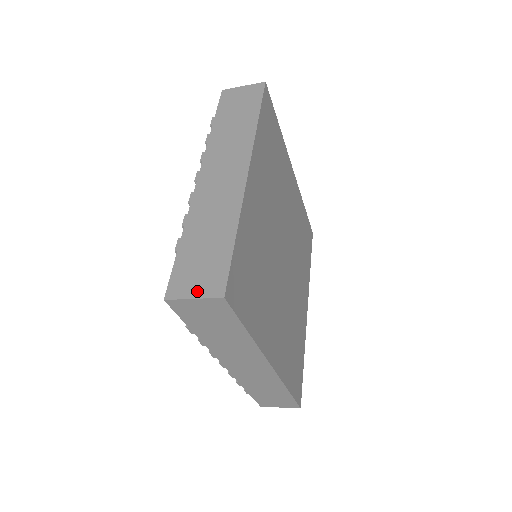
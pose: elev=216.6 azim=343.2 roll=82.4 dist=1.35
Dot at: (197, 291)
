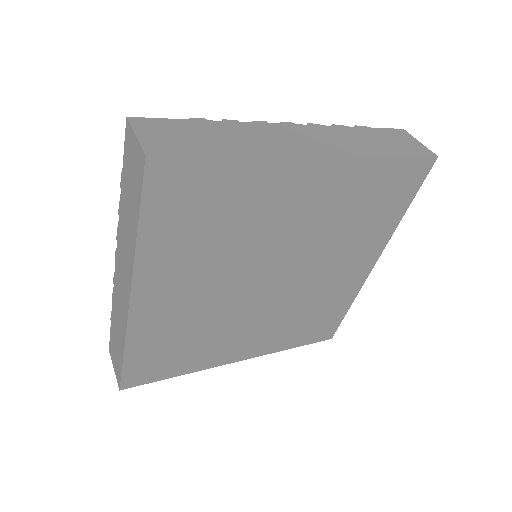
Dot at: (114, 367)
